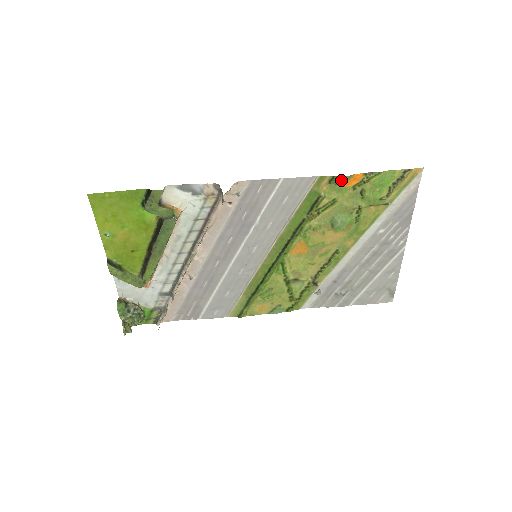
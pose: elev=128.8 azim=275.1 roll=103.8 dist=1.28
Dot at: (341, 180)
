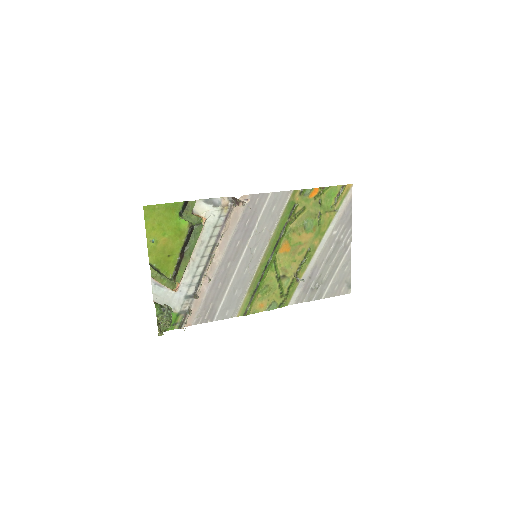
Dot at: (307, 192)
